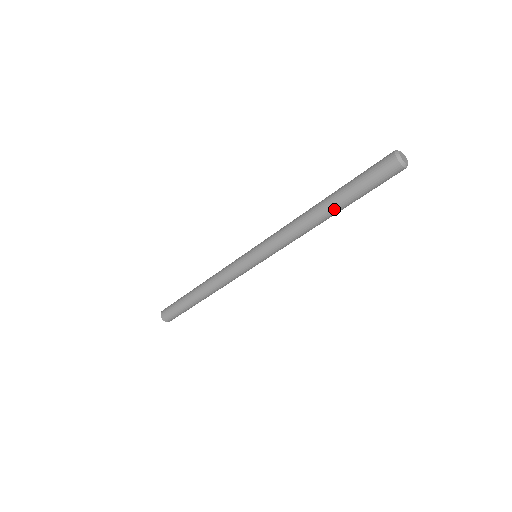
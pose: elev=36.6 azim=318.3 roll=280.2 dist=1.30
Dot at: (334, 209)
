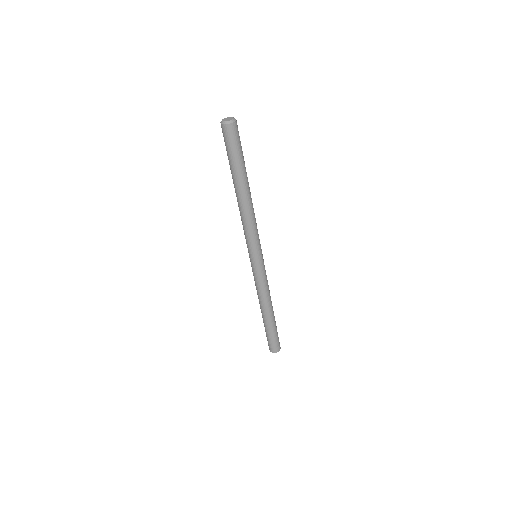
Dot at: (237, 184)
